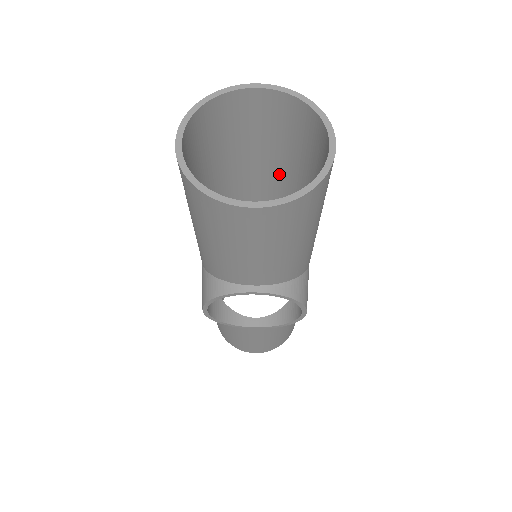
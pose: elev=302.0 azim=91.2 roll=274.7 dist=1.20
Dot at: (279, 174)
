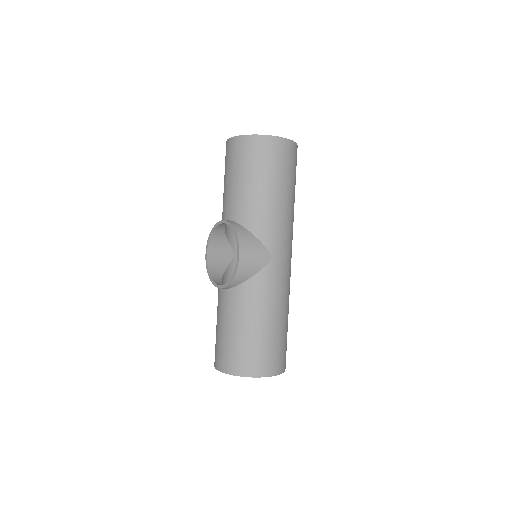
Dot at: occluded
